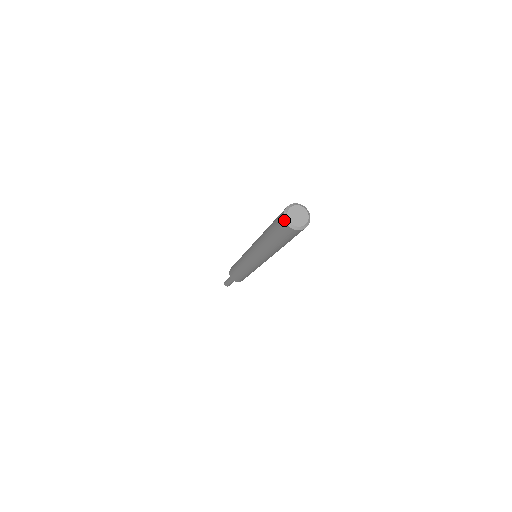
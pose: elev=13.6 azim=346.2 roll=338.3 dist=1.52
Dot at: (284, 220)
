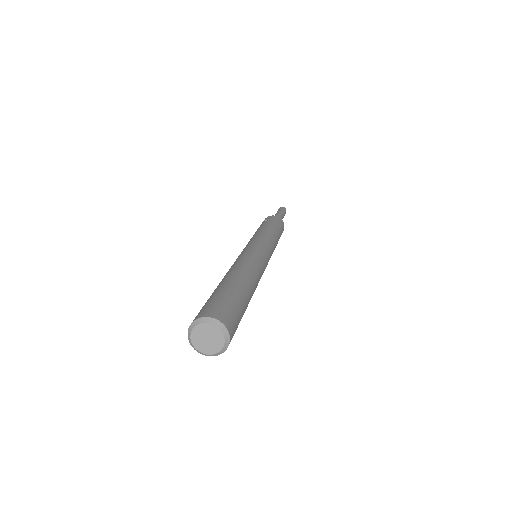
Dot at: occluded
